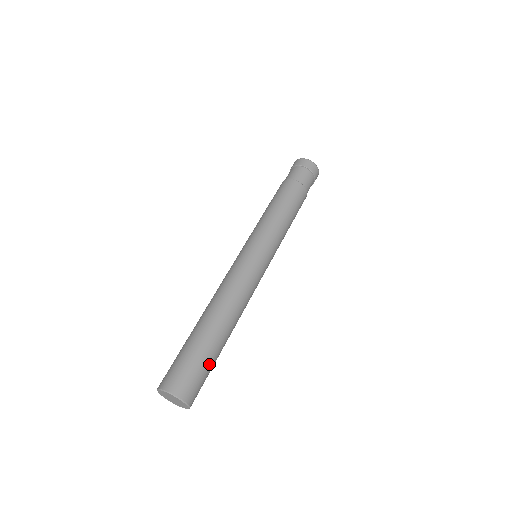
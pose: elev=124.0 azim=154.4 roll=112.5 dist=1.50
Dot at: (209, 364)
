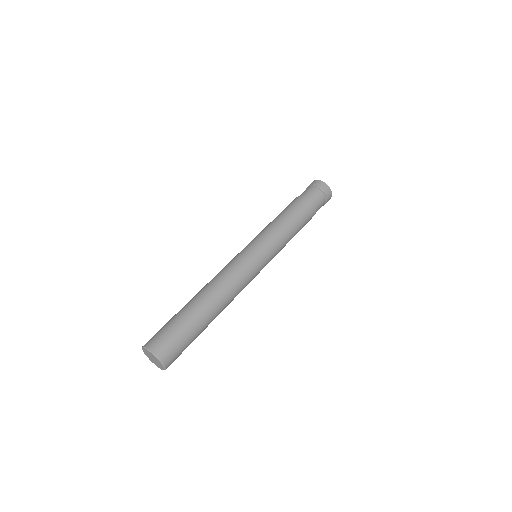
Dot at: (181, 325)
